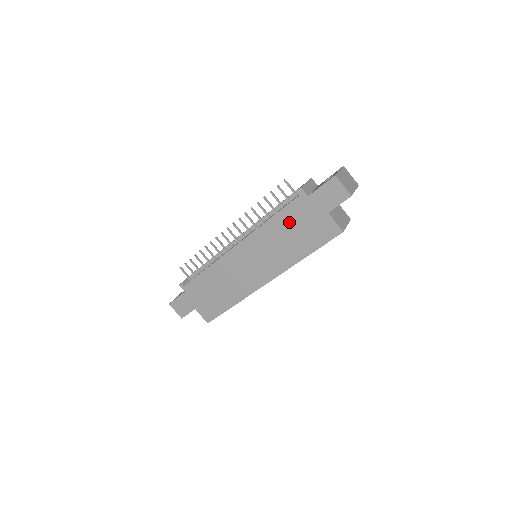
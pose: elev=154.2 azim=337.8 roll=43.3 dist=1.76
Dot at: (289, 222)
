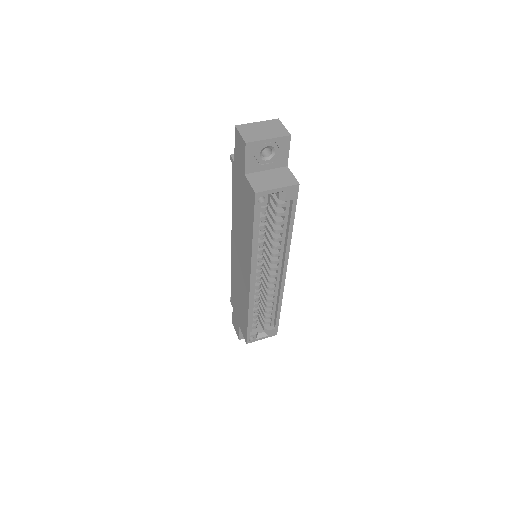
Dot at: (237, 200)
